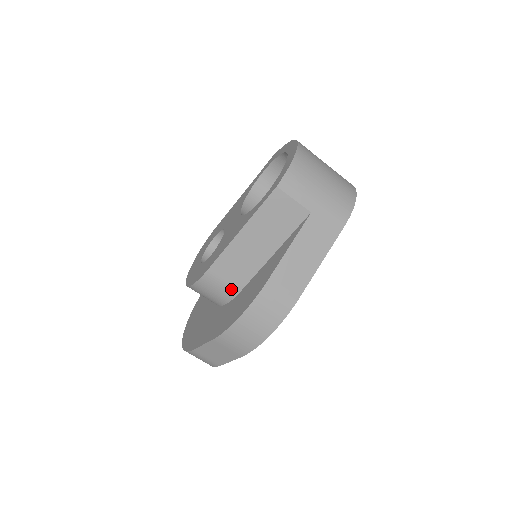
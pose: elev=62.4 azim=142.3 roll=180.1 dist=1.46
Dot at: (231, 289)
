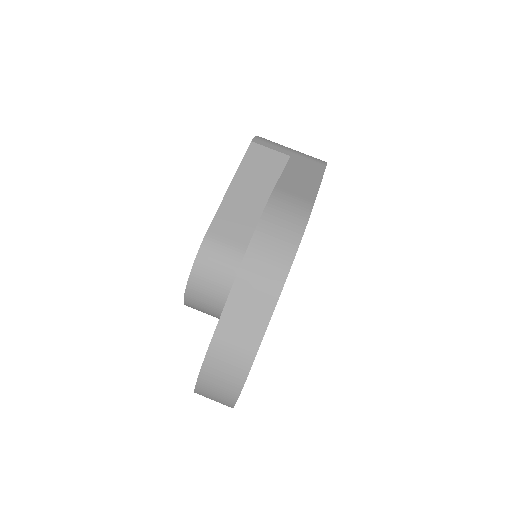
Dot at: (239, 249)
